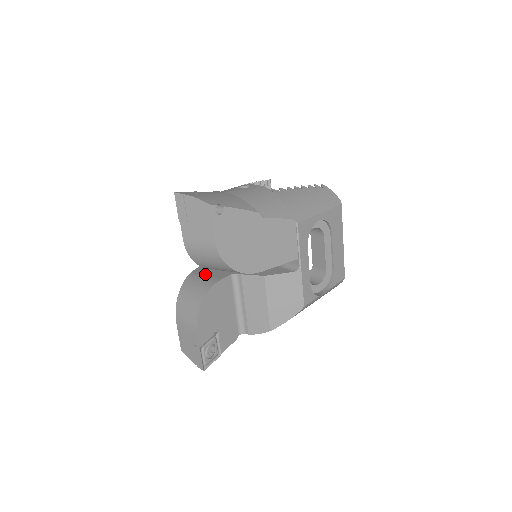
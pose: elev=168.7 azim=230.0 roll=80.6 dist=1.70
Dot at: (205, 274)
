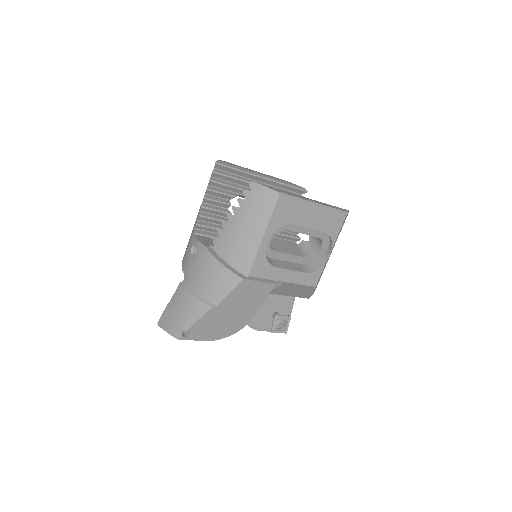
Dot at: occluded
